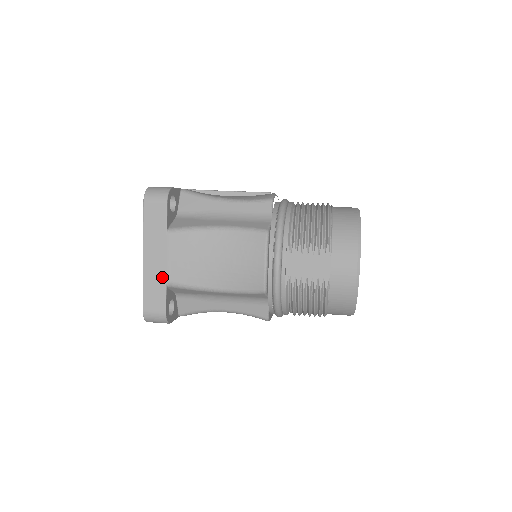
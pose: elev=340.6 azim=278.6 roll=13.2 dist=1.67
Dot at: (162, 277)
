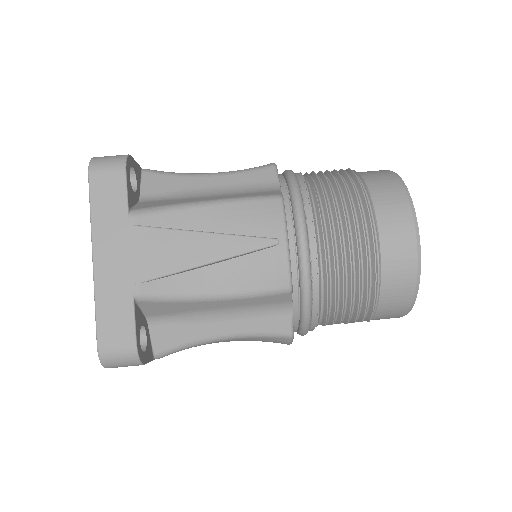
Dot at: occluded
